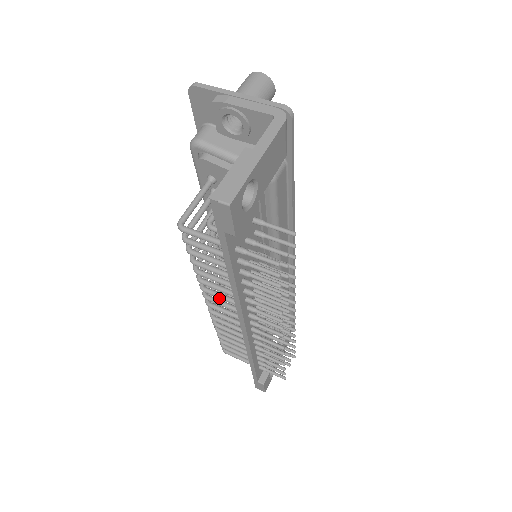
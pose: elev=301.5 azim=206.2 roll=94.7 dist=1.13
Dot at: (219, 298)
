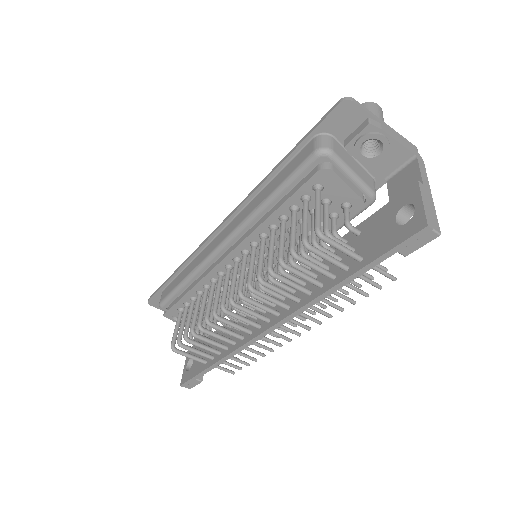
Dot at: (217, 296)
